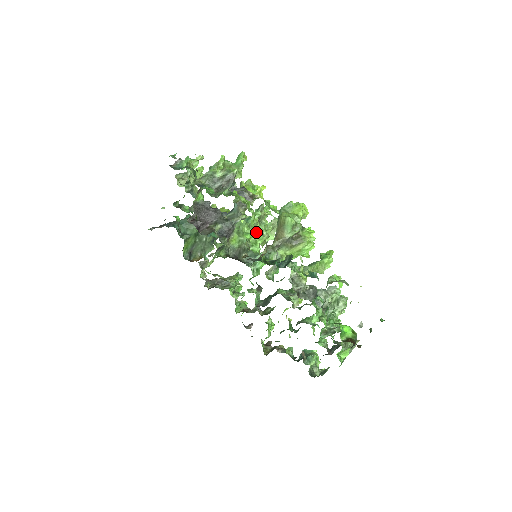
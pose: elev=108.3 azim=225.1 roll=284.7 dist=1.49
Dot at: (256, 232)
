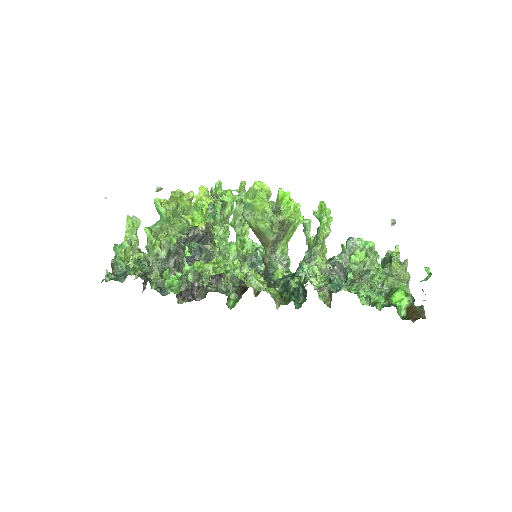
Dot at: occluded
